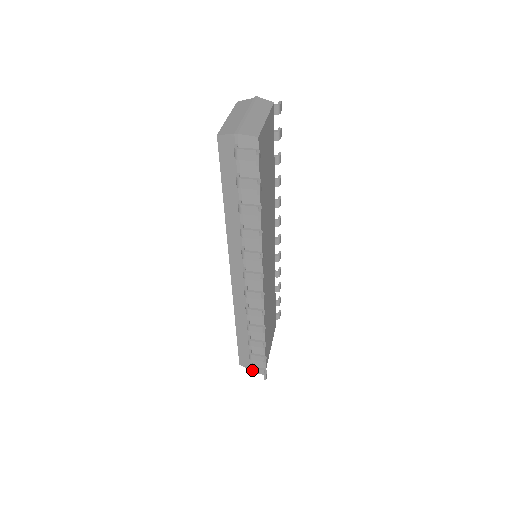
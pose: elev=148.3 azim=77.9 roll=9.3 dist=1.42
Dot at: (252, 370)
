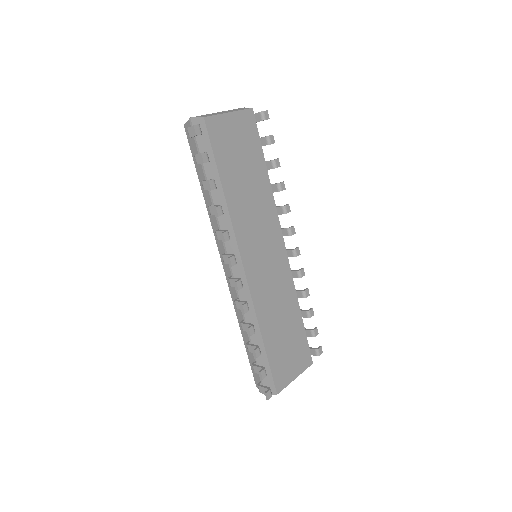
Dot at: (259, 389)
